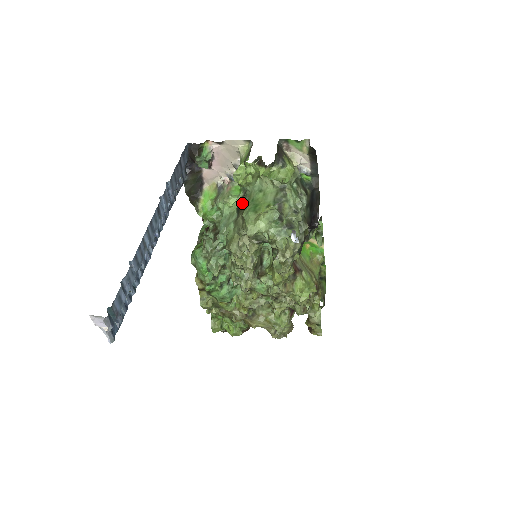
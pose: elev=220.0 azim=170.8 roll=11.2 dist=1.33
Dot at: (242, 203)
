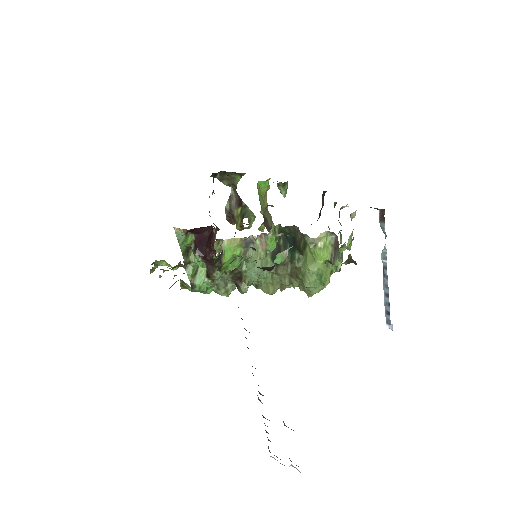
Dot at: occluded
